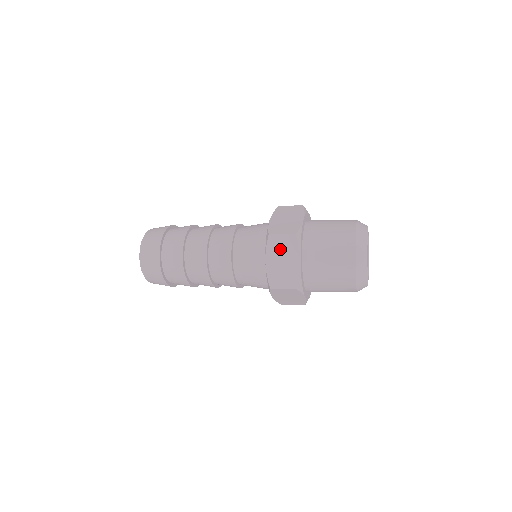
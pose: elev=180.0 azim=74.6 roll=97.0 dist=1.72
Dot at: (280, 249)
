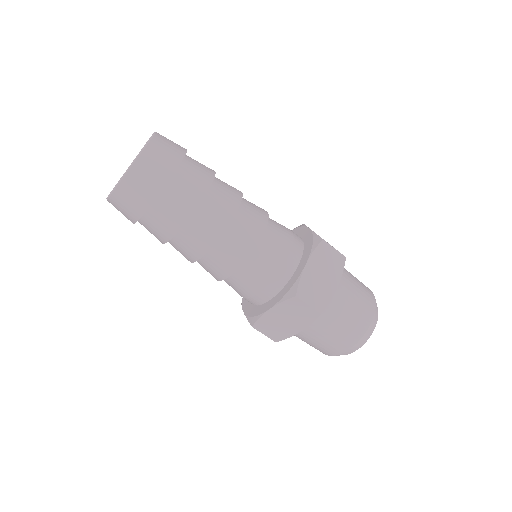
Dot at: (326, 261)
